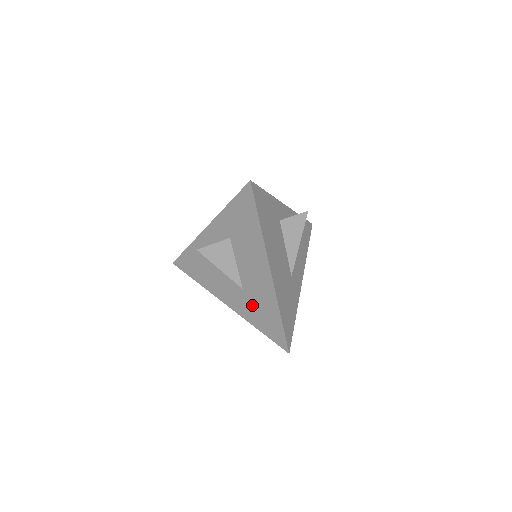
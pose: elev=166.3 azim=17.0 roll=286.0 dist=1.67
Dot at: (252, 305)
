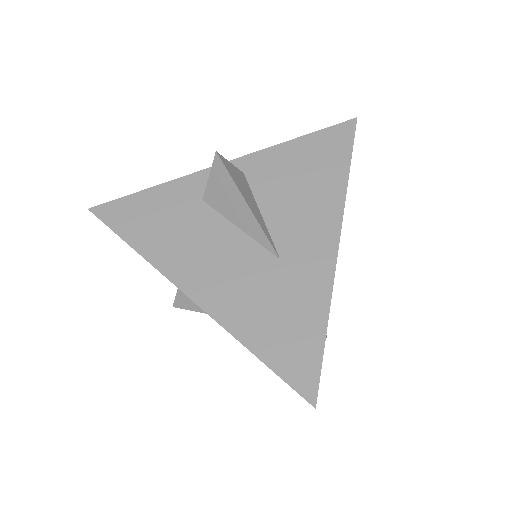
Dot at: occluded
